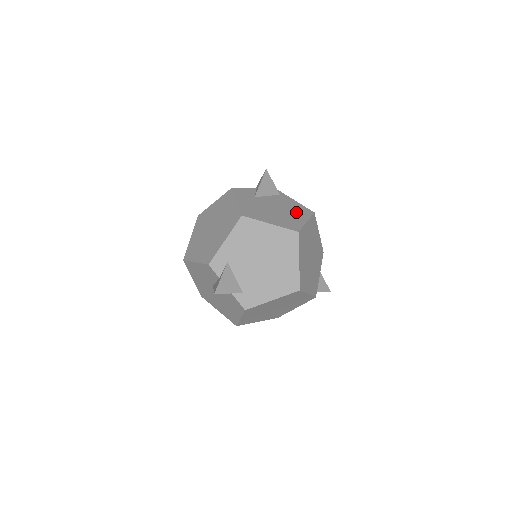
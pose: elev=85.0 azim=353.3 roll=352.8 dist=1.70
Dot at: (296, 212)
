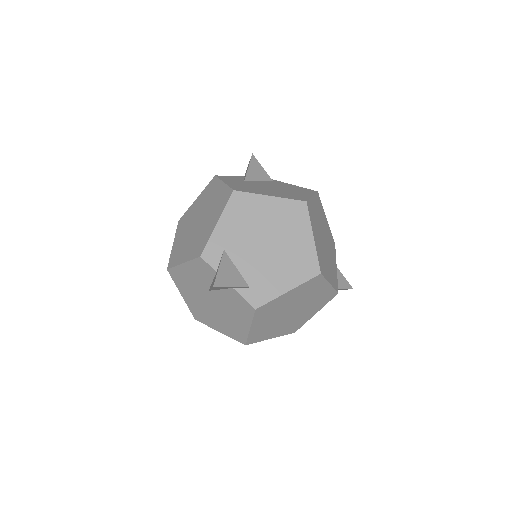
Dot at: (297, 190)
